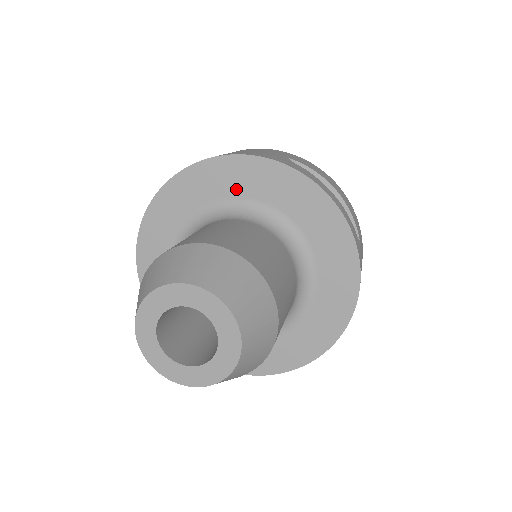
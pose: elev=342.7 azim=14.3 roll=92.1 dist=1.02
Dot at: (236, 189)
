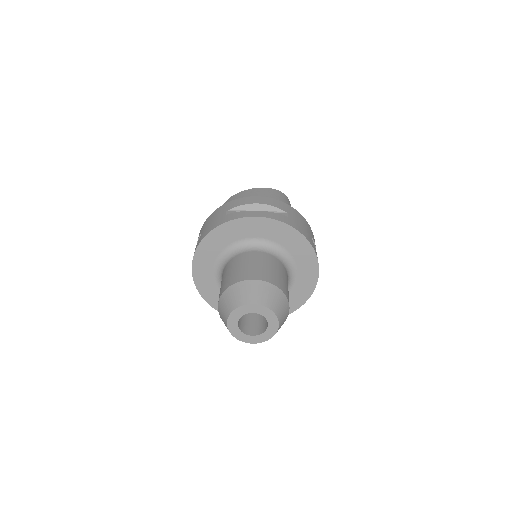
Dot at: (219, 247)
